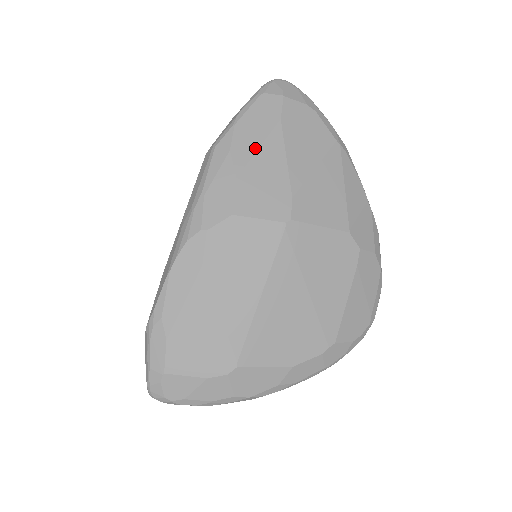
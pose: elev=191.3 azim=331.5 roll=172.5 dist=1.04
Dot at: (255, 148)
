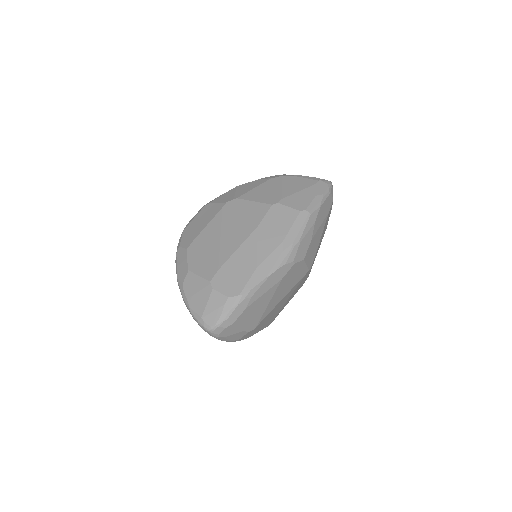
Dot at: (320, 225)
